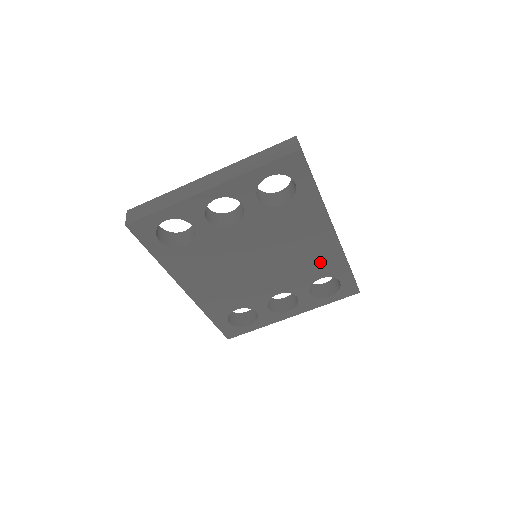
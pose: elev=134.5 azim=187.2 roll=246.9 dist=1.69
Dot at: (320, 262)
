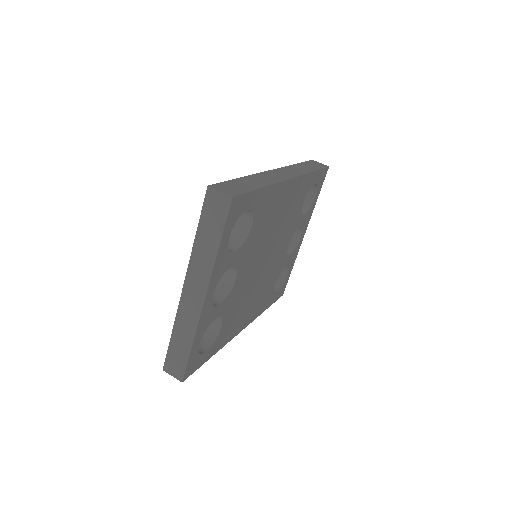
Dot at: (296, 199)
